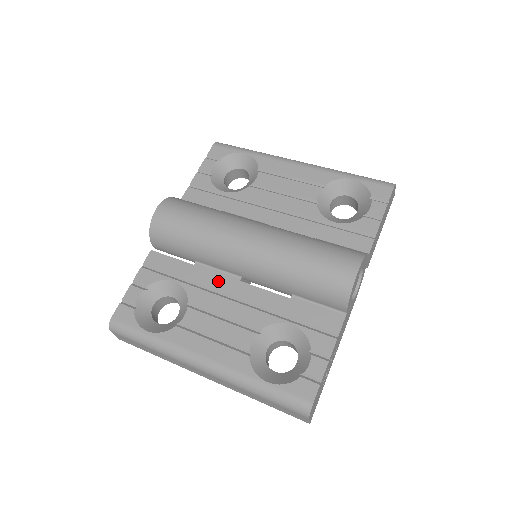
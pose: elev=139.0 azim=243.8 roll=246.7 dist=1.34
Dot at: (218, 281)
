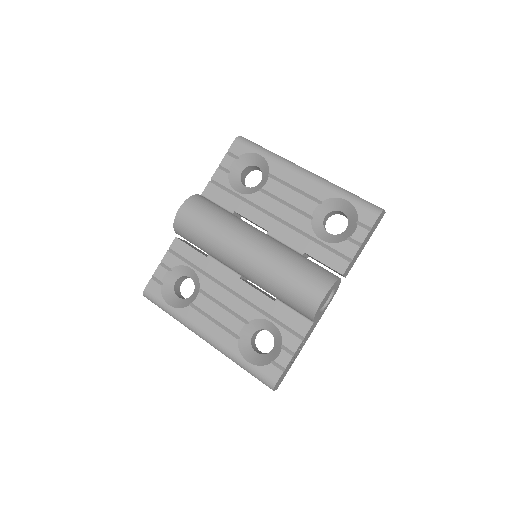
Dot at: (223, 275)
